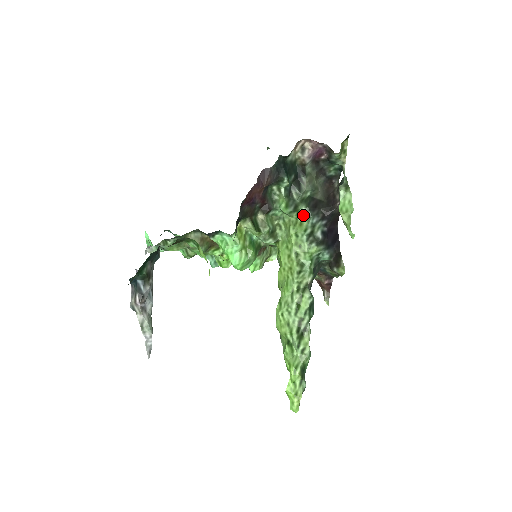
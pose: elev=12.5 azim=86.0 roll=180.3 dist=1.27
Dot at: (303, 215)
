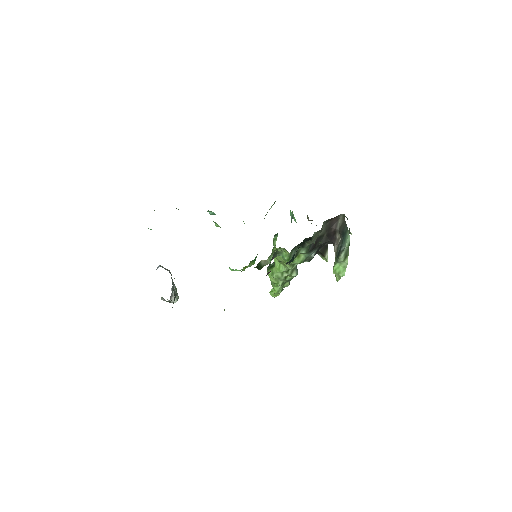
Dot at: (302, 254)
